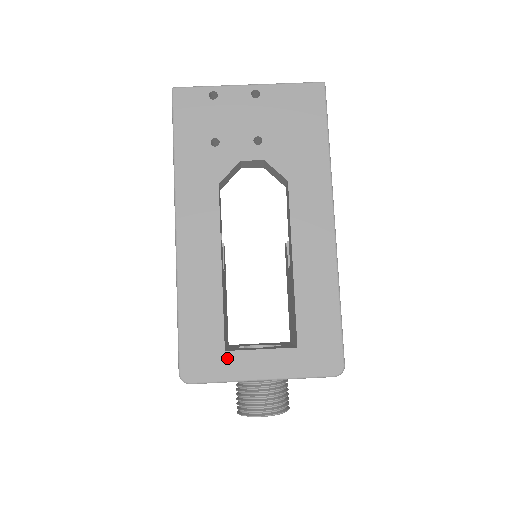
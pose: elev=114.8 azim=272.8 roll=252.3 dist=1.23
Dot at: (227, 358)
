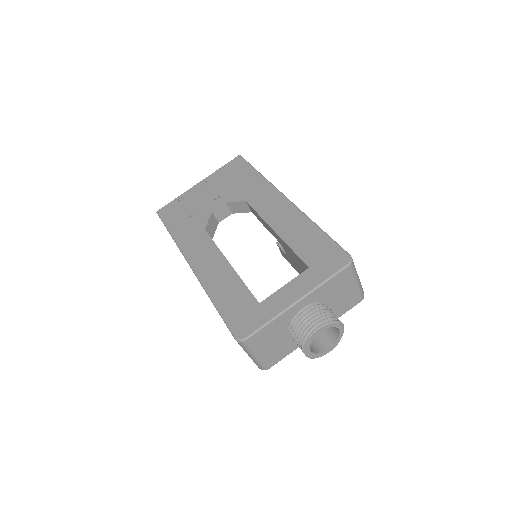
Dot at: (263, 306)
